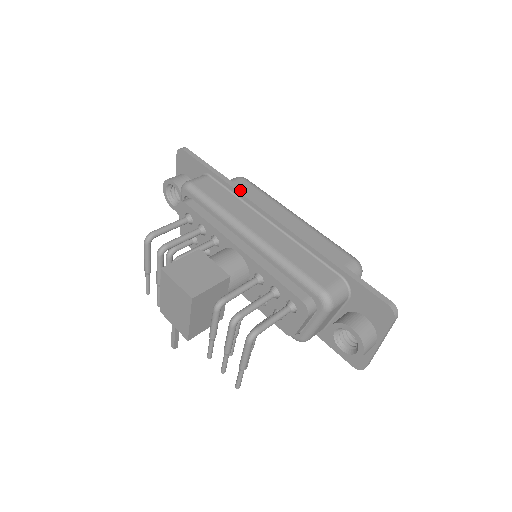
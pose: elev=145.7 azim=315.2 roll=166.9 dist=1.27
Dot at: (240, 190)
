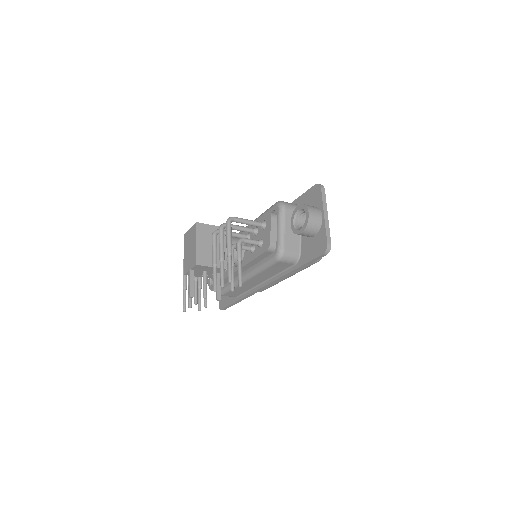
Dot at: occluded
